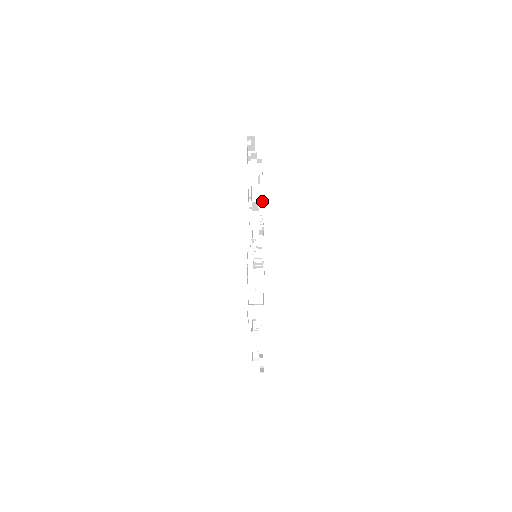
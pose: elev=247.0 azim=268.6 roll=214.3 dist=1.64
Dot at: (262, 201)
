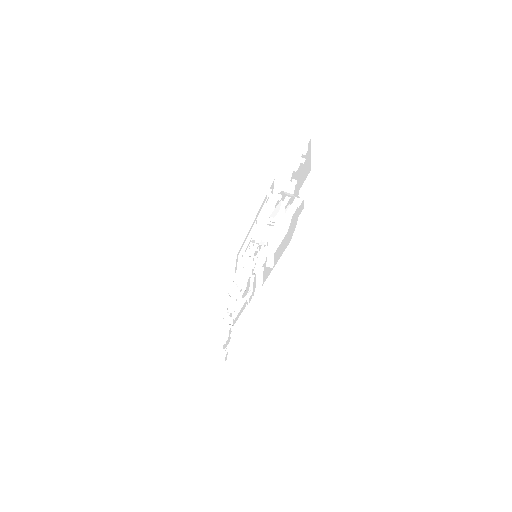
Dot at: occluded
